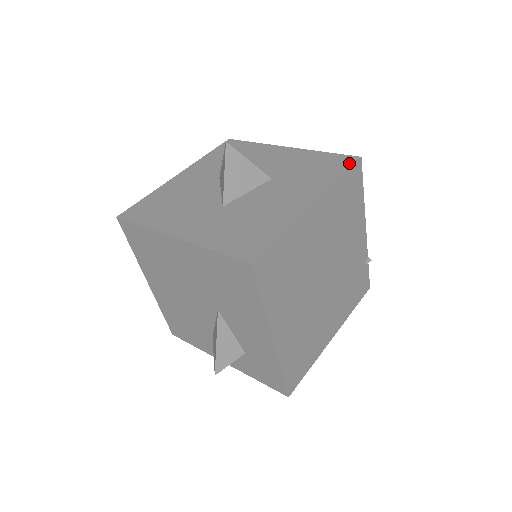
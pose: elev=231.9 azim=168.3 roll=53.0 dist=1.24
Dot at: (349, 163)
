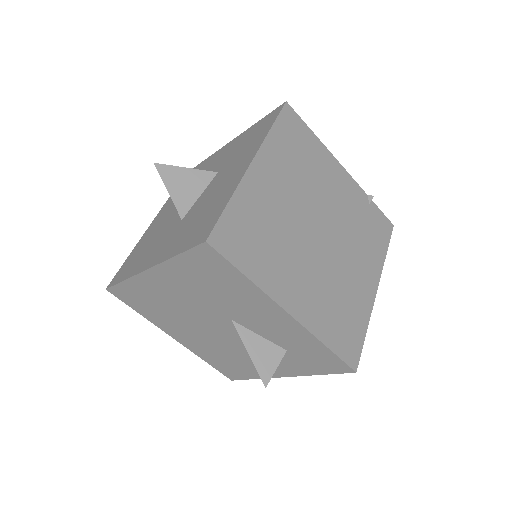
Dot at: (277, 113)
